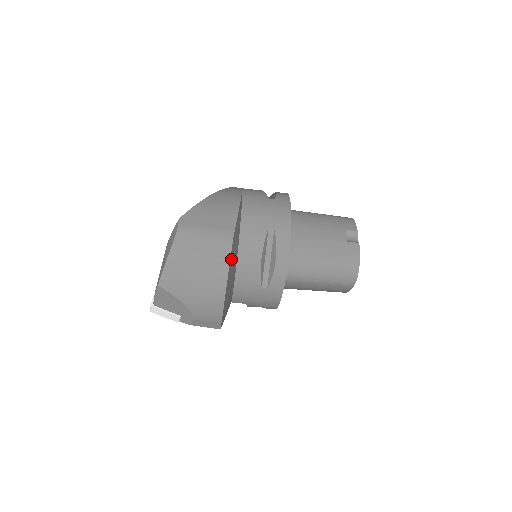
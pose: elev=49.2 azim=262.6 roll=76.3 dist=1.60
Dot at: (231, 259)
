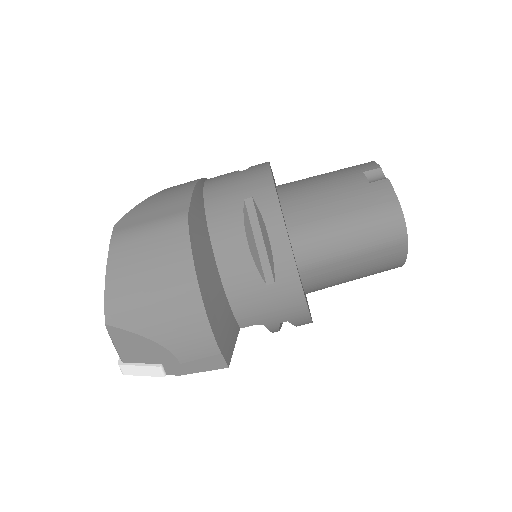
Dot at: (195, 250)
